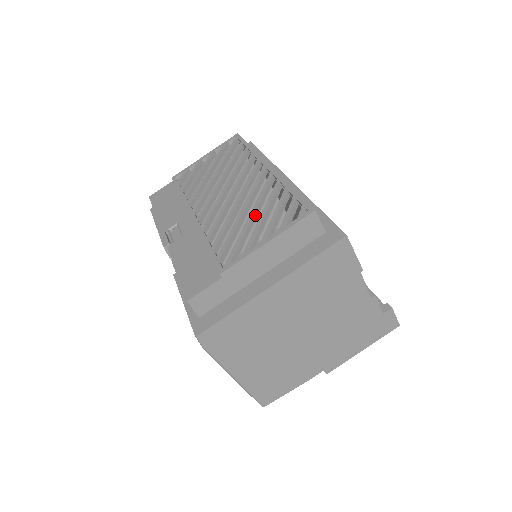
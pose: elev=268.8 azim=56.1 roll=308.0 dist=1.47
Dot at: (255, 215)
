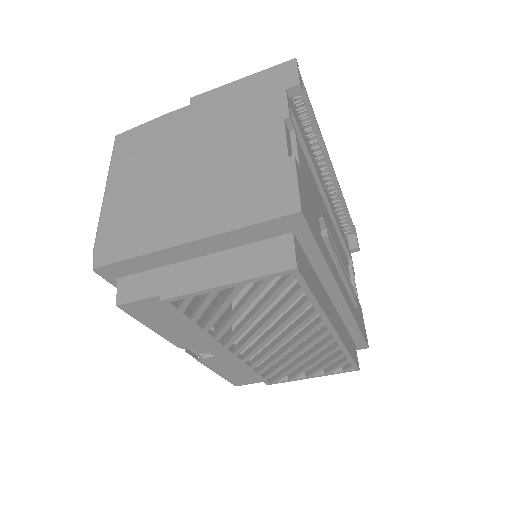
Dot at: (304, 360)
